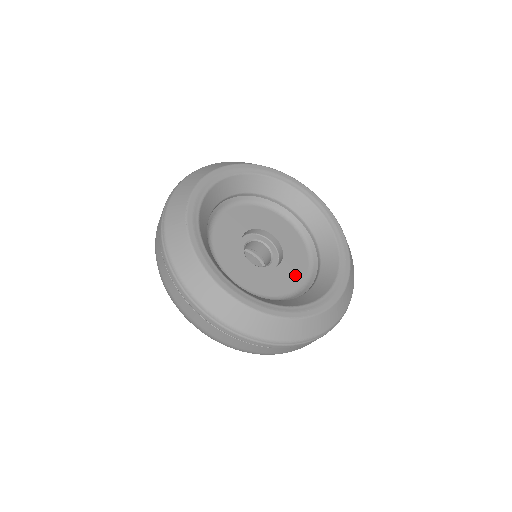
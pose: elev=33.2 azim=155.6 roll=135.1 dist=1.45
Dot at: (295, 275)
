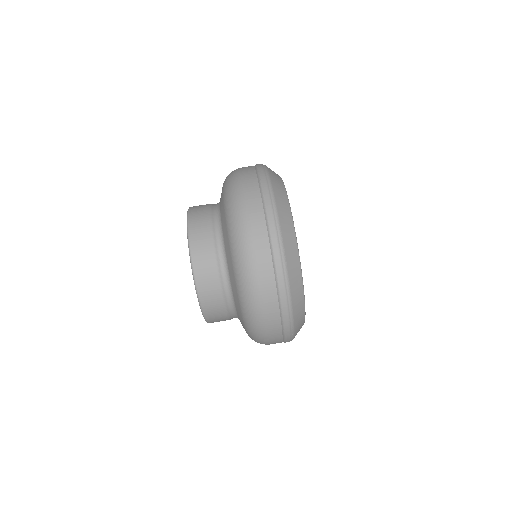
Dot at: occluded
